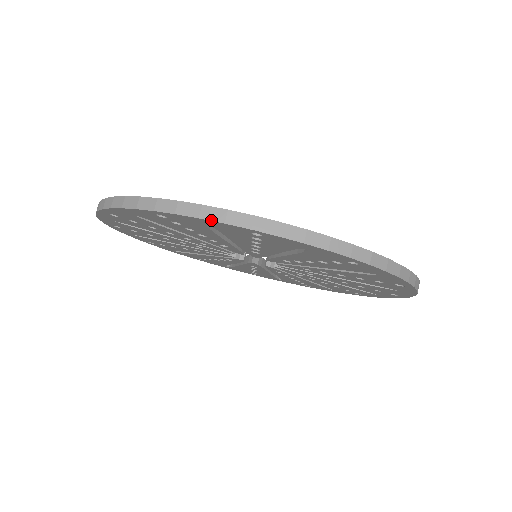
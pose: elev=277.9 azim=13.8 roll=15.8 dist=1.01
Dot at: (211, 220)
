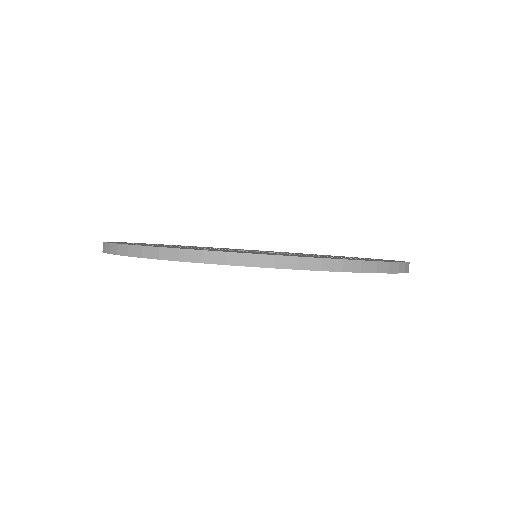
Dot at: occluded
